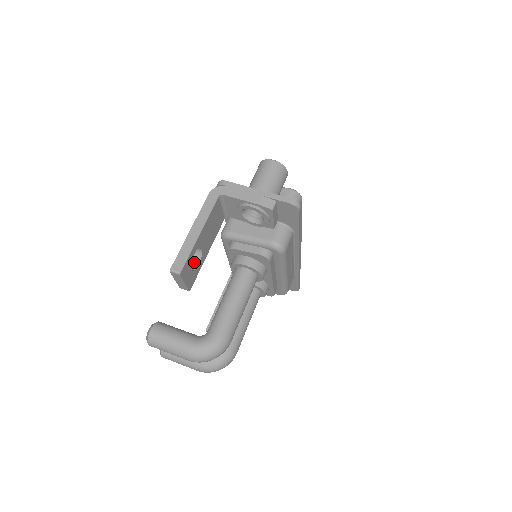
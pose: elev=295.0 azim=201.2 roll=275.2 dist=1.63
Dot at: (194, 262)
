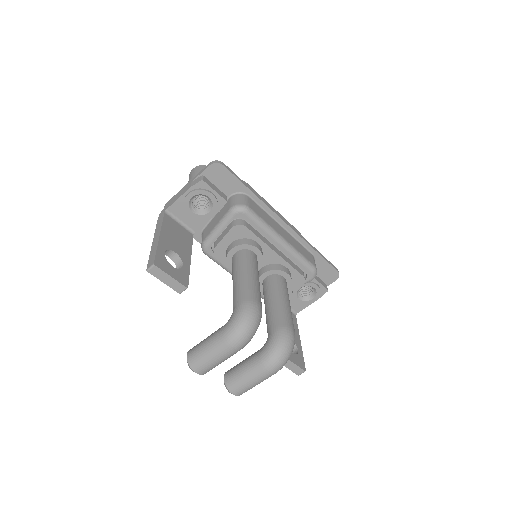
Dot at: (179, 268)
